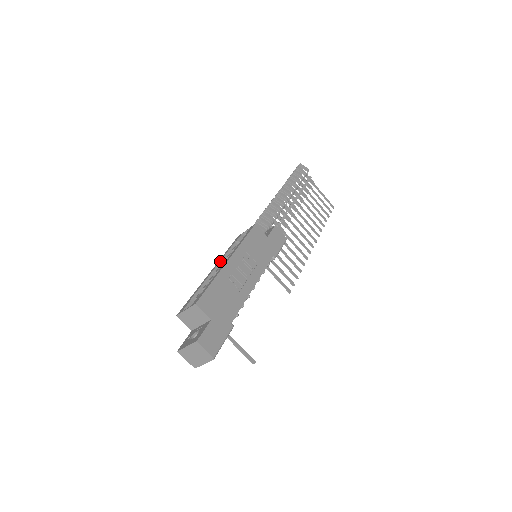
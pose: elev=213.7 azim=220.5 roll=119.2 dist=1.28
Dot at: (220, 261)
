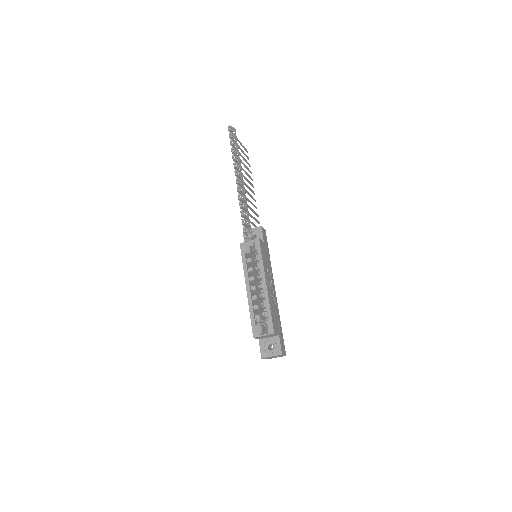
Dot at: (248, 278)
